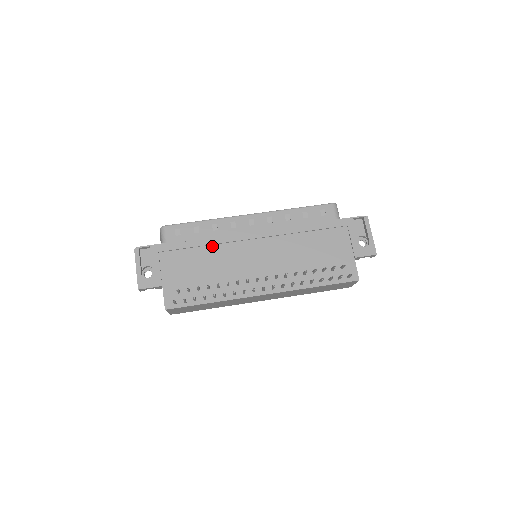
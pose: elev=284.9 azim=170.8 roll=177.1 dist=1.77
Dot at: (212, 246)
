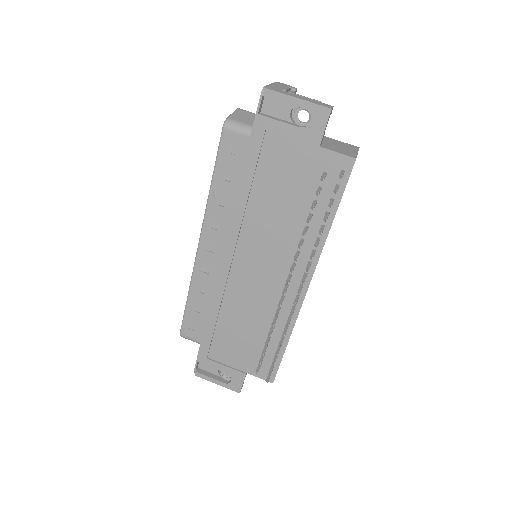
Dot at: (222, 308)
